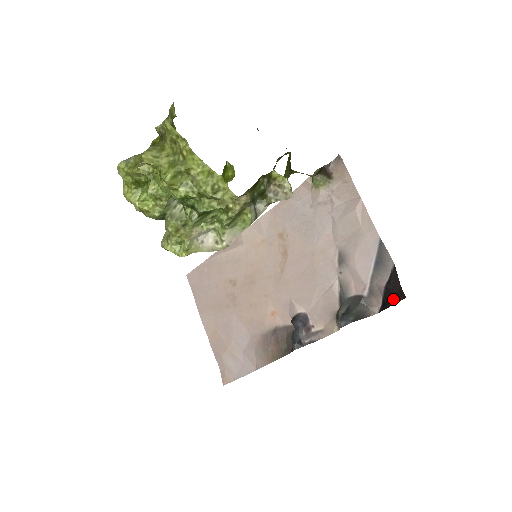
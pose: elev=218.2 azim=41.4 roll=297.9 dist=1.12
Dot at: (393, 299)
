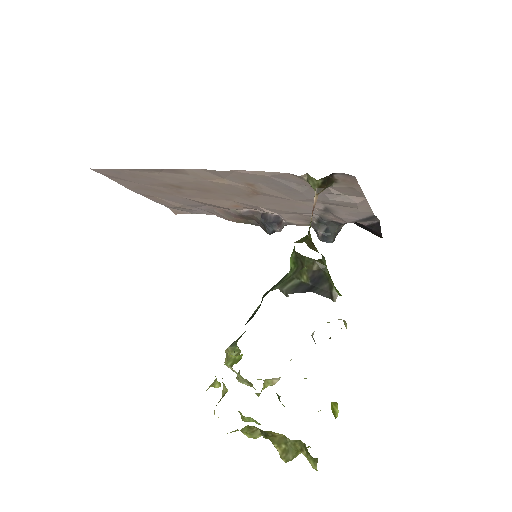
Dot at: occluded
